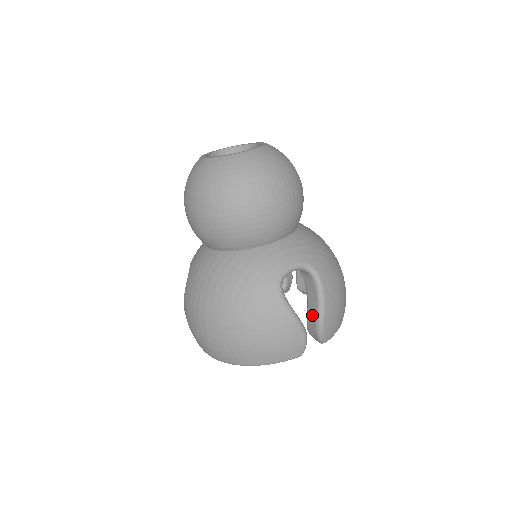
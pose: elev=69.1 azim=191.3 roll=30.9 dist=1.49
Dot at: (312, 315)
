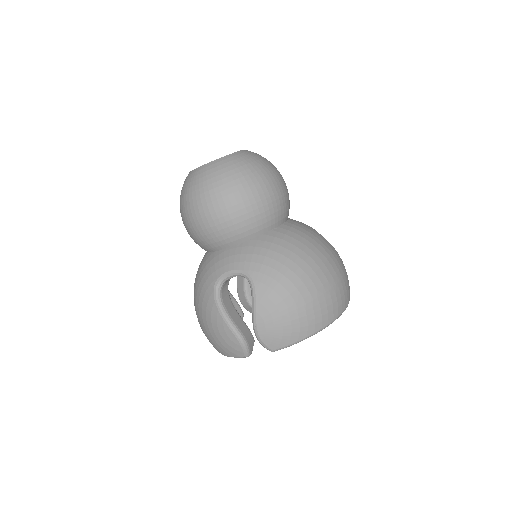
Dot at: occluded
